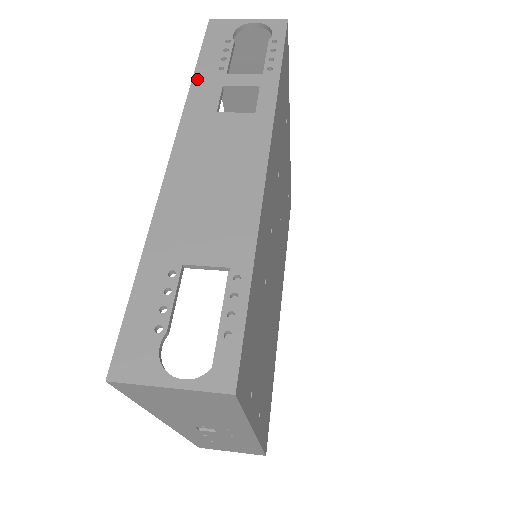
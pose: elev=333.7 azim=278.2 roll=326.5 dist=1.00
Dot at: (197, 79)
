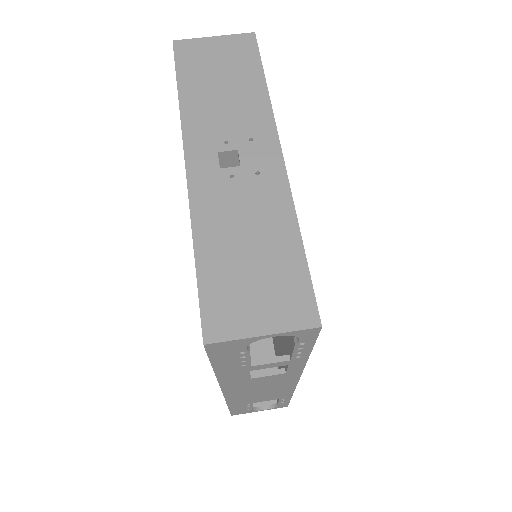
Dot at: (220, 374)
